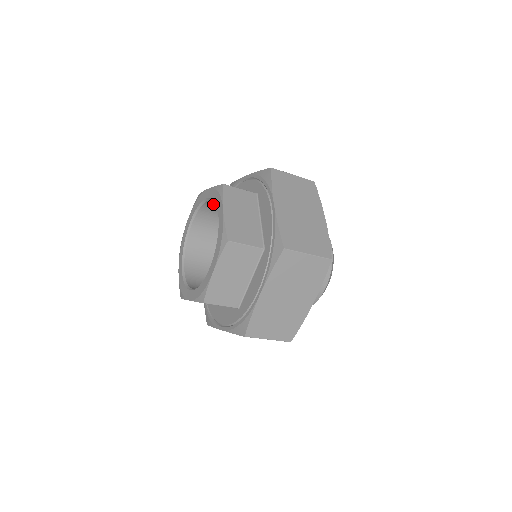
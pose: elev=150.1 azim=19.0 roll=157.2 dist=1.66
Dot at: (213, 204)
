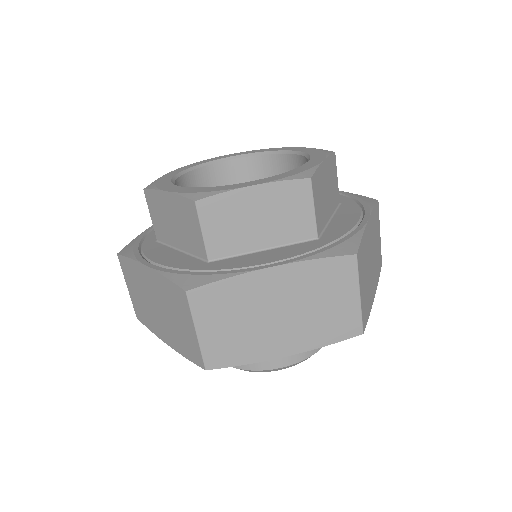
Dot at: (226, 172)
